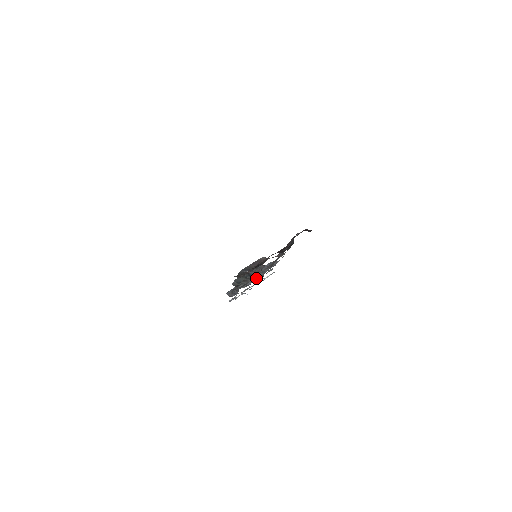
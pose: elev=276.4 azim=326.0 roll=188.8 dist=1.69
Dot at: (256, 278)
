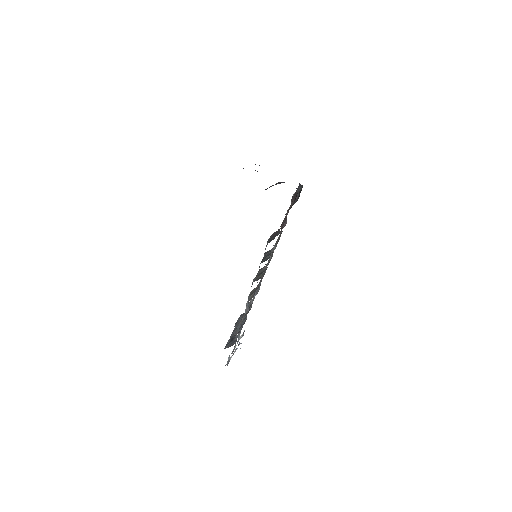
Dot at: occluded
